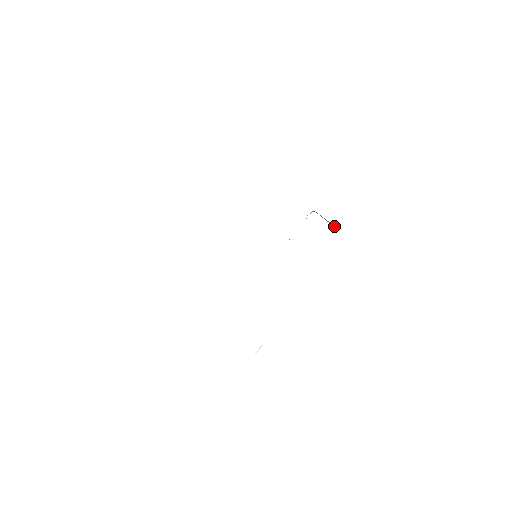
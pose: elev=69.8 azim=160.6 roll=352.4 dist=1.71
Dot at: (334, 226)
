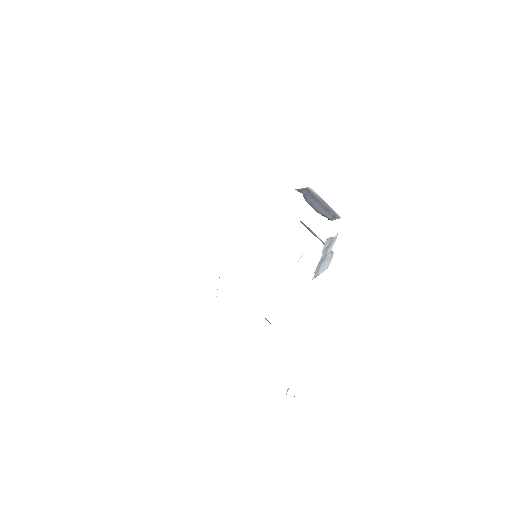
Dot at: (330, 218)
